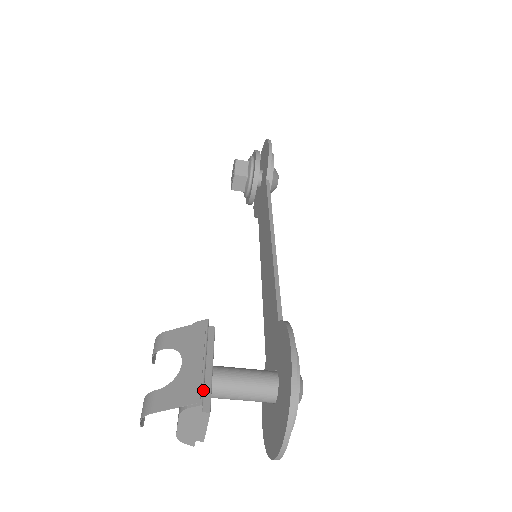
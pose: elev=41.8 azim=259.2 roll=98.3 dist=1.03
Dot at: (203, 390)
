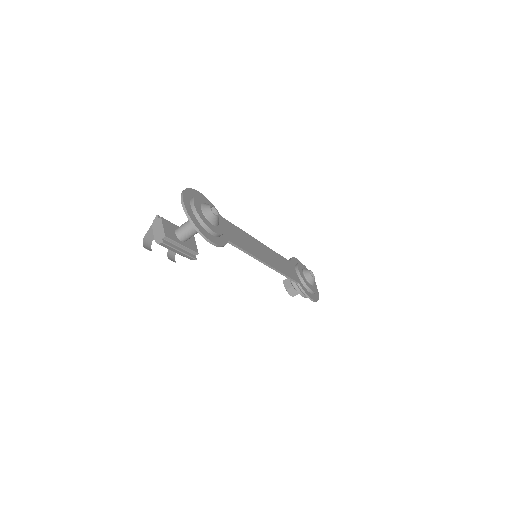
Dot at: occluded
